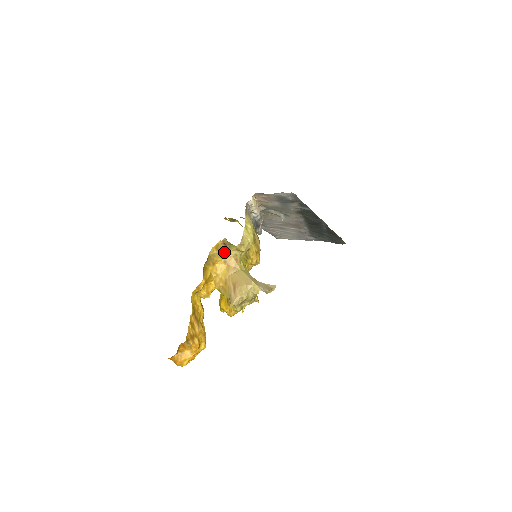
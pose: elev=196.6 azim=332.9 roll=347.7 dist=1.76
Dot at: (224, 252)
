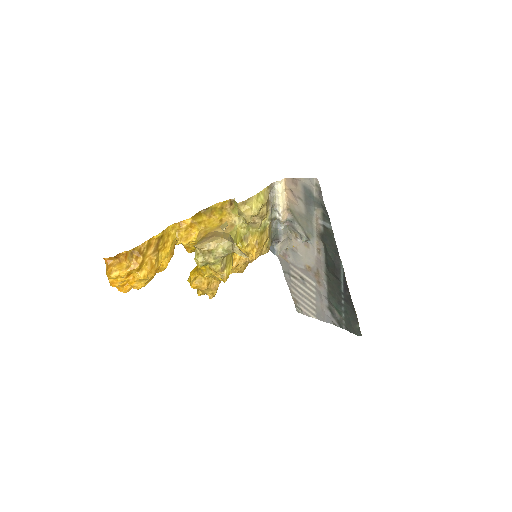
Dot at: (226, 212)
